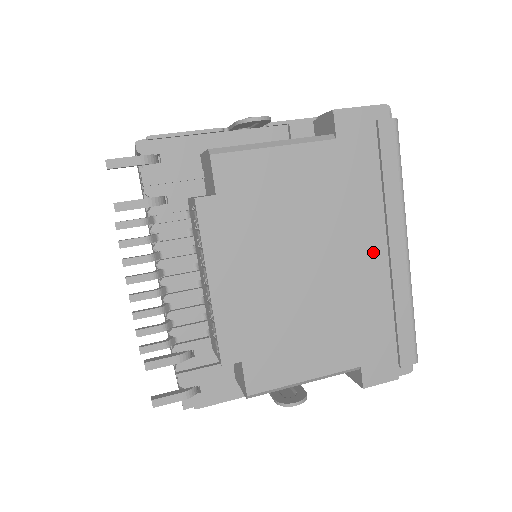
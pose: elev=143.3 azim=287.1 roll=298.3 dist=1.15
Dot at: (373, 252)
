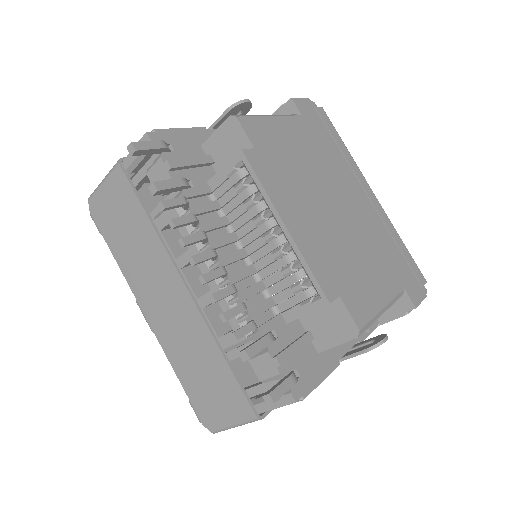
Dot at: (361, 196)
